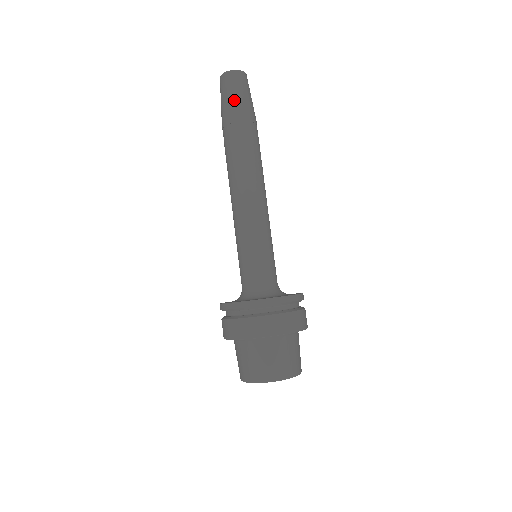
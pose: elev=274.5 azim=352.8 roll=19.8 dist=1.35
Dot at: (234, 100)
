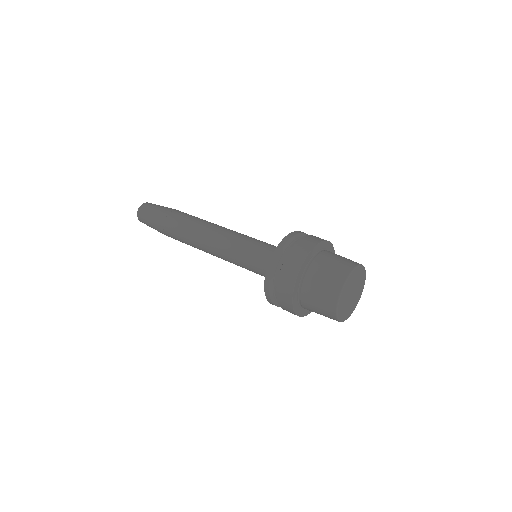
Dot at: (158, 209)
